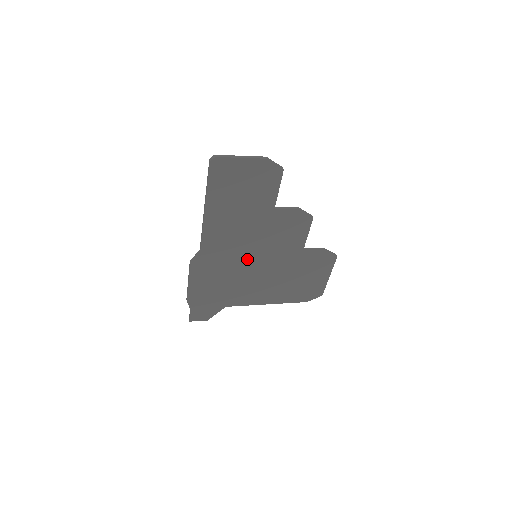
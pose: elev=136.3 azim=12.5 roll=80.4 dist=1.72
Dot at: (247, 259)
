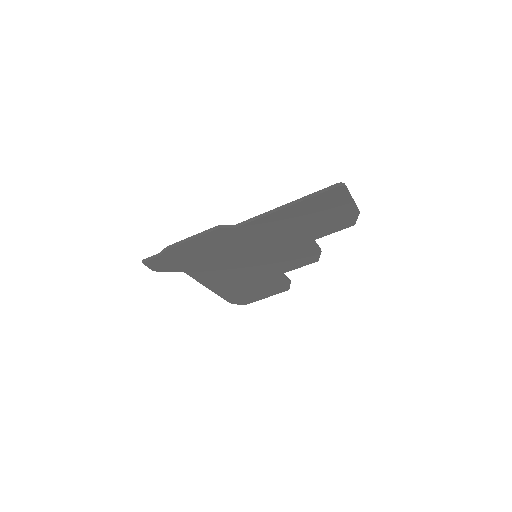
Dot at: (250, 254)
